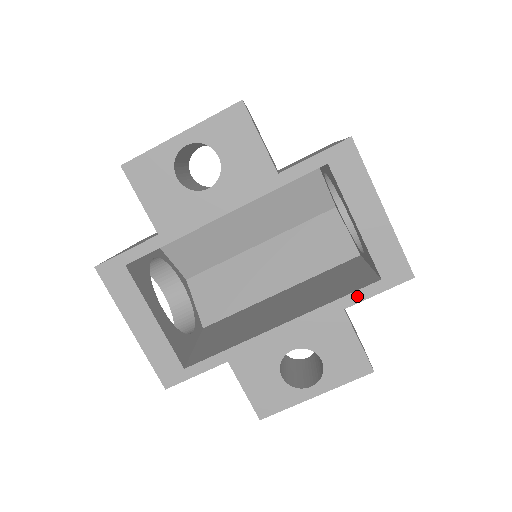
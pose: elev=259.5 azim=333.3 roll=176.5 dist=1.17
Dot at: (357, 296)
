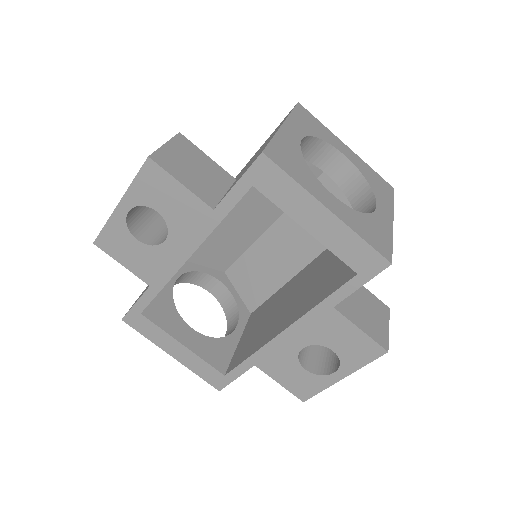
Dot at: (340, 294)
